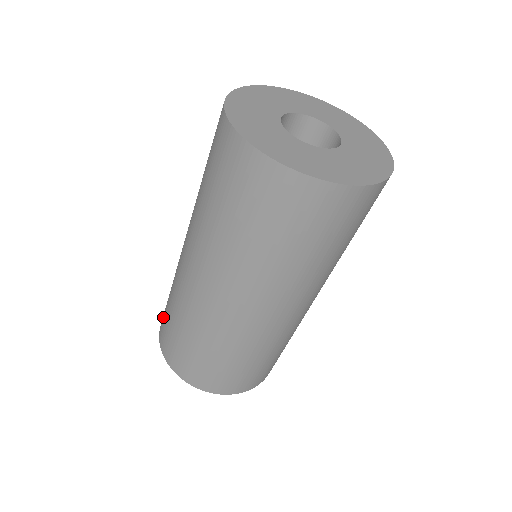
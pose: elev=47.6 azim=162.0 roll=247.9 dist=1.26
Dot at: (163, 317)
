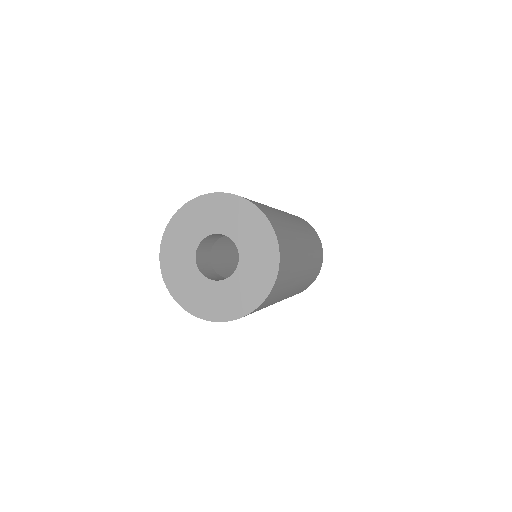
Dot at: occluded
